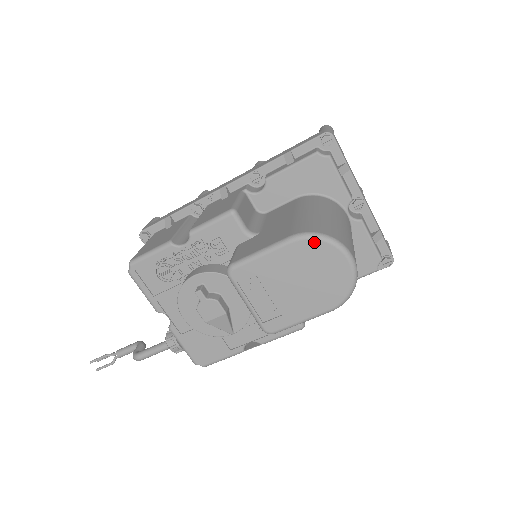
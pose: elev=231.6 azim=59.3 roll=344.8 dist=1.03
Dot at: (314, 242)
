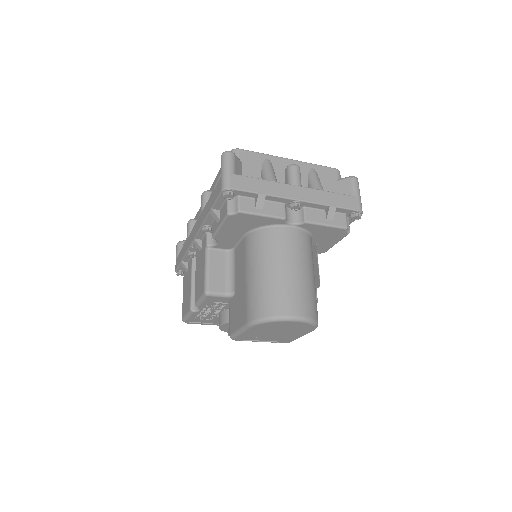
Dot at: (263, 324)
